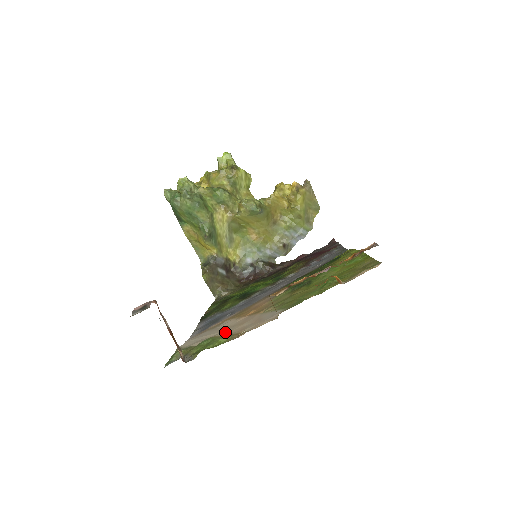
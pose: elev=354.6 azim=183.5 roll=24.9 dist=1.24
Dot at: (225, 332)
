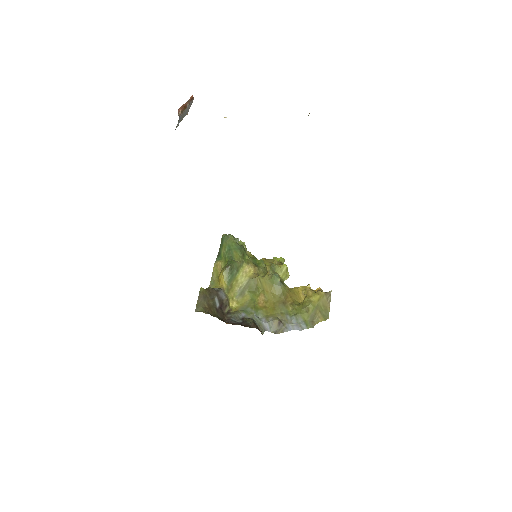
Dot at: occluded
